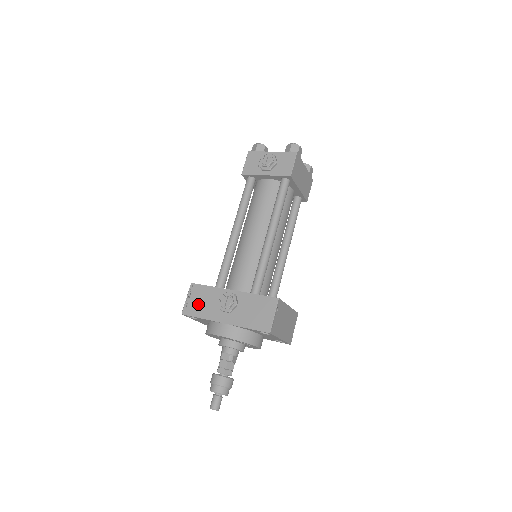
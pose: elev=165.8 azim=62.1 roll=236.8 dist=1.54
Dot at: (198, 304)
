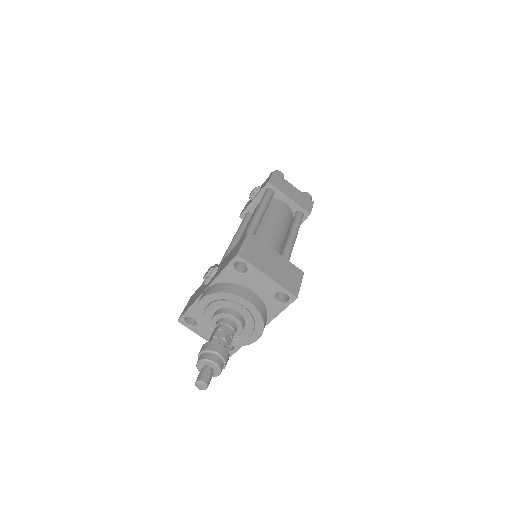
Dot at: (191, 301)
